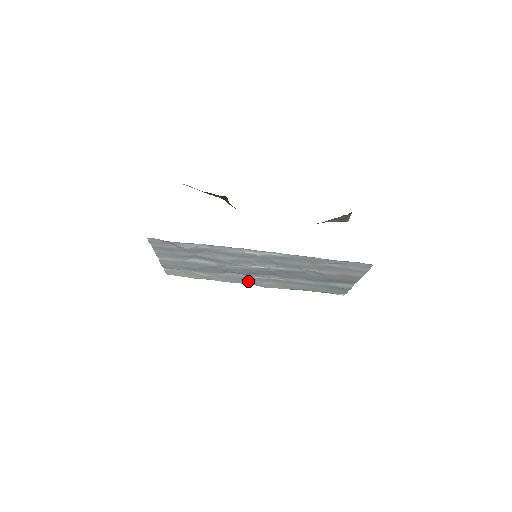
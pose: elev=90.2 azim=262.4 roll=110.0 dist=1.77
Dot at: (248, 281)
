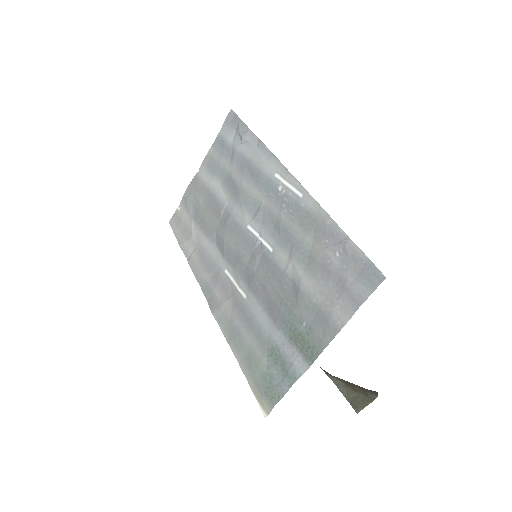
Dot at: (211, 283)
